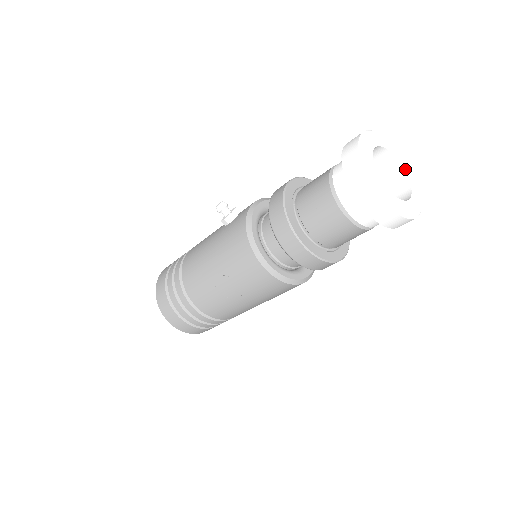
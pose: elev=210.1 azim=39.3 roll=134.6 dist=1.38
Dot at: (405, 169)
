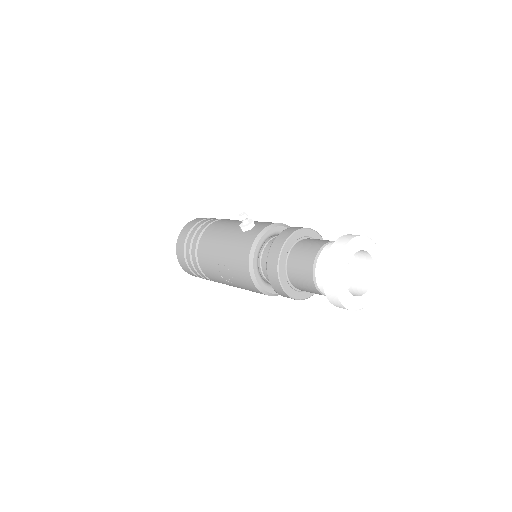
Dot at: (375, 268)
